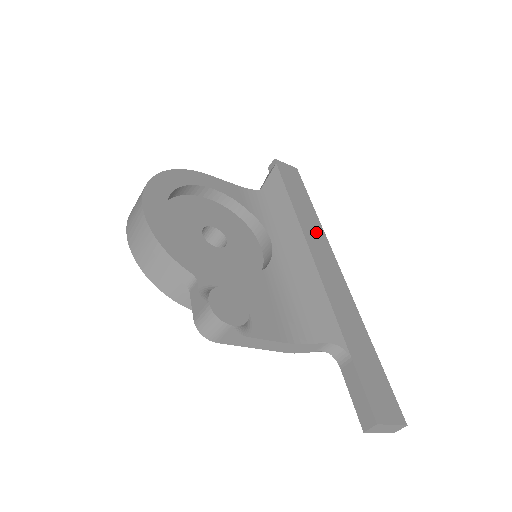
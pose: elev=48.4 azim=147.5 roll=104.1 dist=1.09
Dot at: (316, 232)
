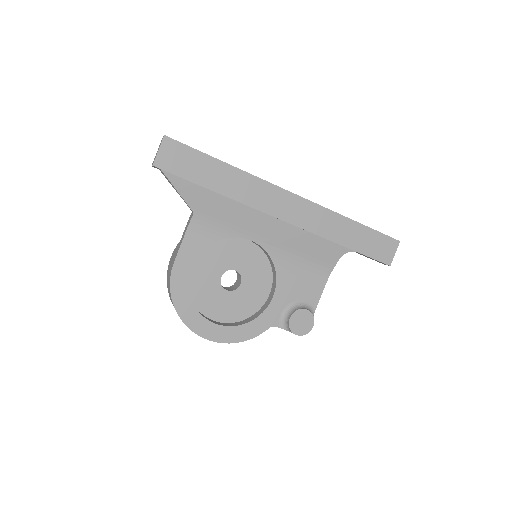
Dot at: (256, 190)
